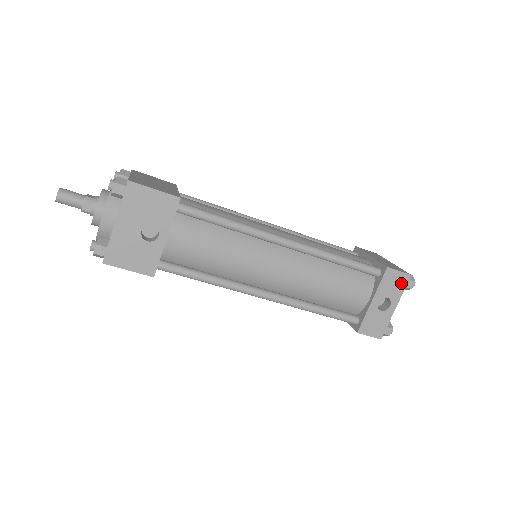
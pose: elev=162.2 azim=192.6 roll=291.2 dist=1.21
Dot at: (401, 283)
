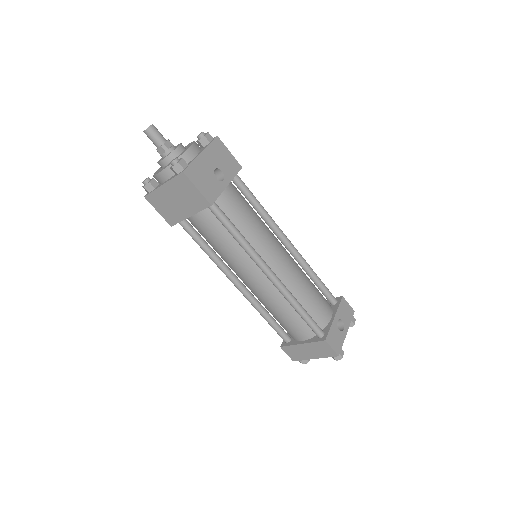
Dot at: (350, 314)
